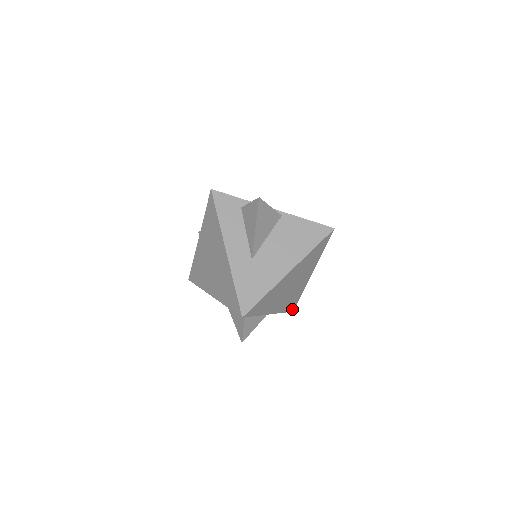
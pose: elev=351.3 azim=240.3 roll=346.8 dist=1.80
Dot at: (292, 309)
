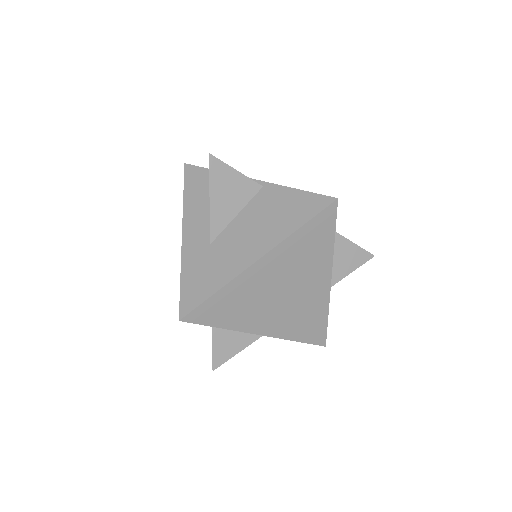
Dot at: (320, 341)
